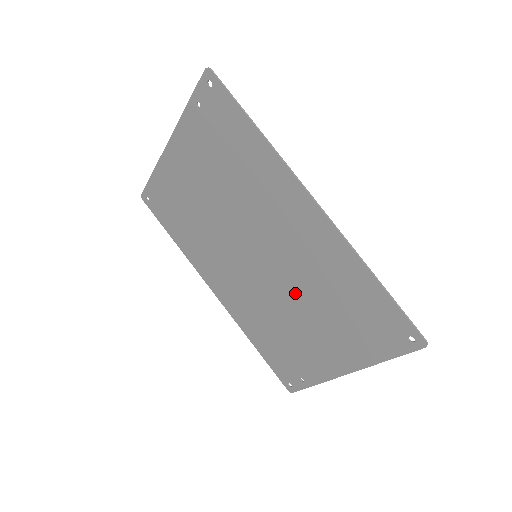
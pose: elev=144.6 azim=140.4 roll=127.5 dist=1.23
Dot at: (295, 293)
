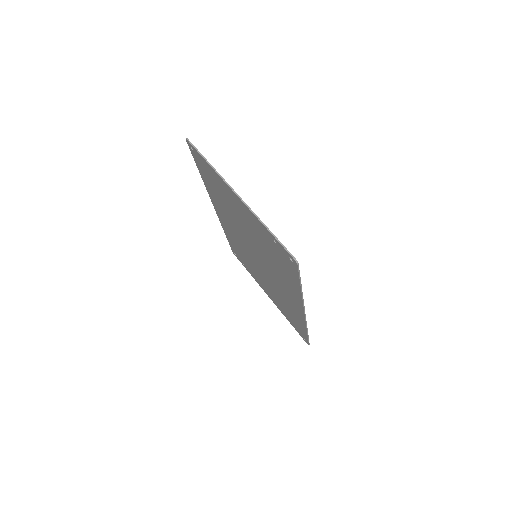
Dot at: (266, 279)
